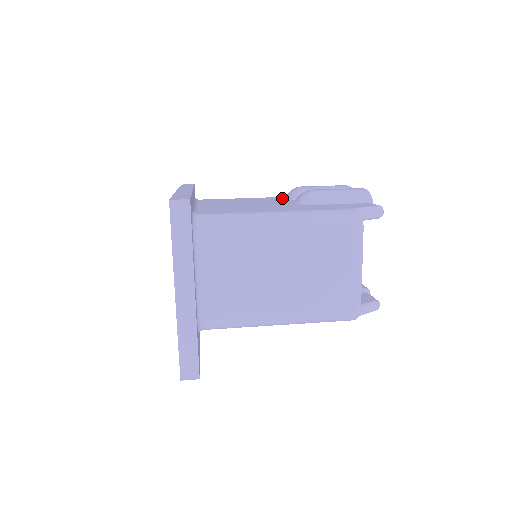
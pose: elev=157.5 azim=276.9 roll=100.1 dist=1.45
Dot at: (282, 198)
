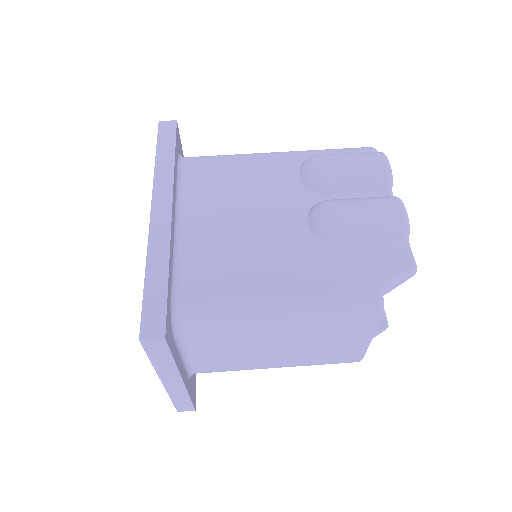
Dot at: (294, 173)
